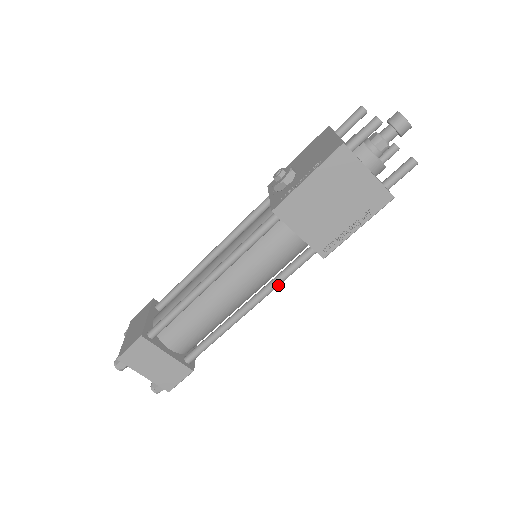
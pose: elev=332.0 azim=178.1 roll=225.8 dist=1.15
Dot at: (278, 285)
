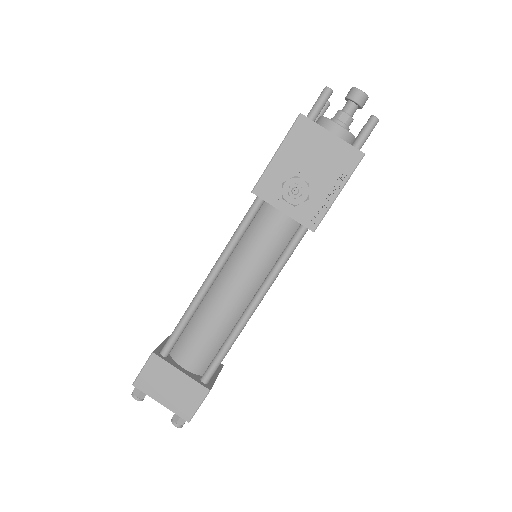
Dot at: occluded
